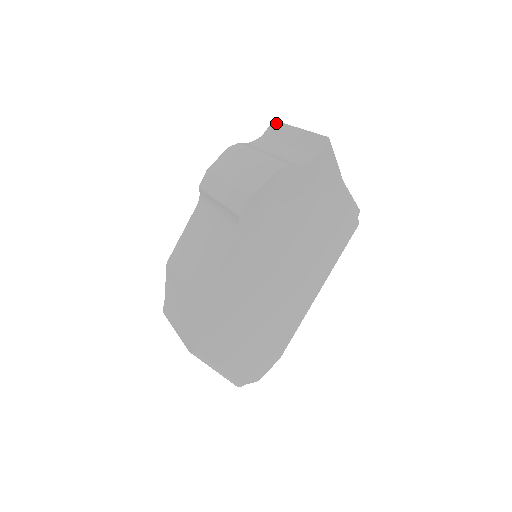
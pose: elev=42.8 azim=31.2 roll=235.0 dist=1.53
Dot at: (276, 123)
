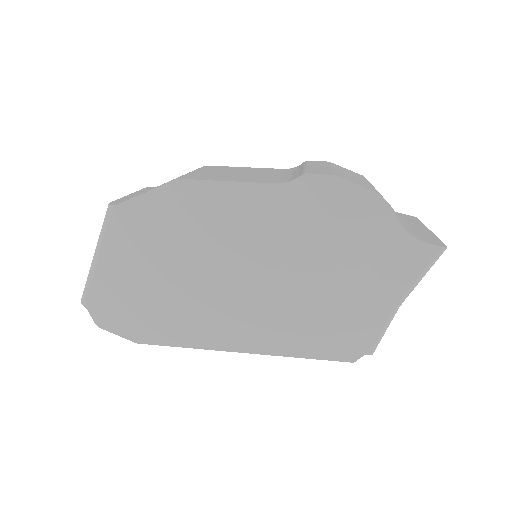
Dot at: (416, 218)
